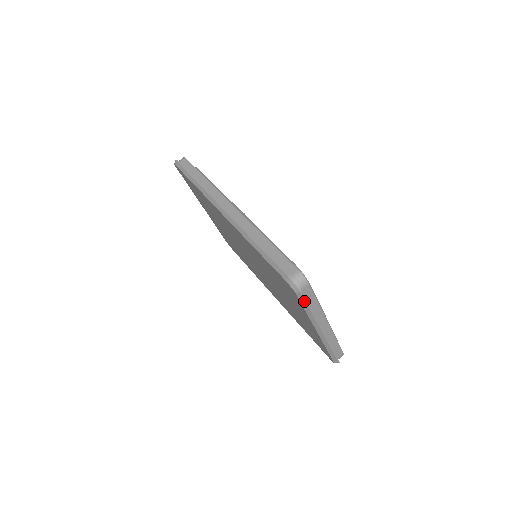
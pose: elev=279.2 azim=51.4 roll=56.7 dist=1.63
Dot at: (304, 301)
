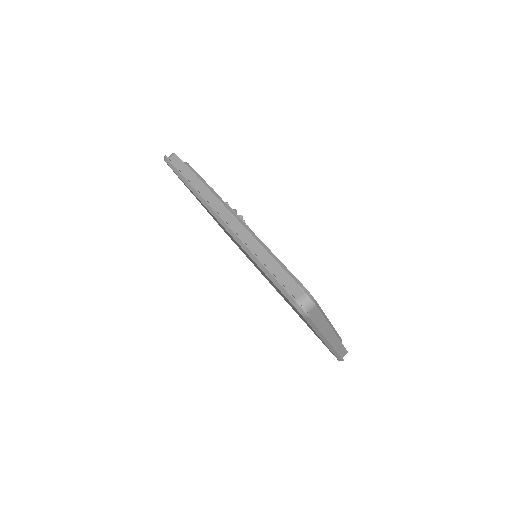
Dot at: (311, 322)
